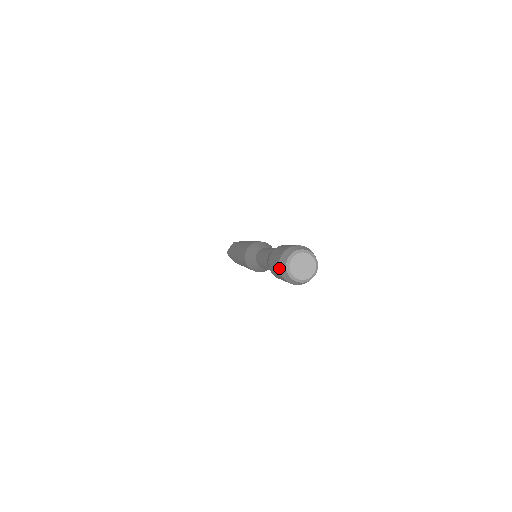
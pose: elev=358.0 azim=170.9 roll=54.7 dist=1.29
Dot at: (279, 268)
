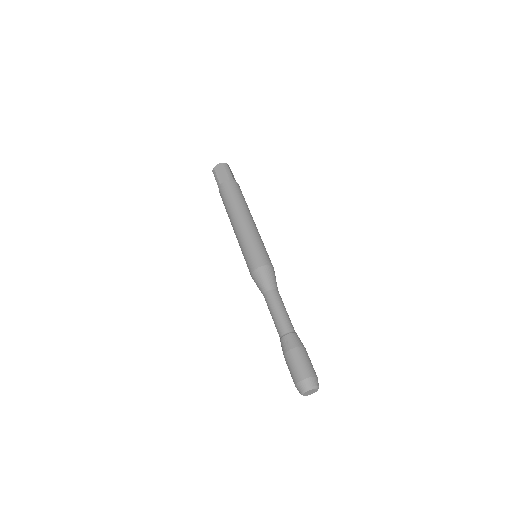
Dot at: occluded
